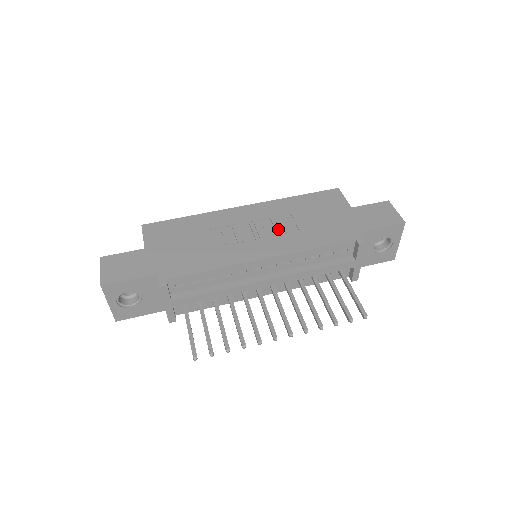
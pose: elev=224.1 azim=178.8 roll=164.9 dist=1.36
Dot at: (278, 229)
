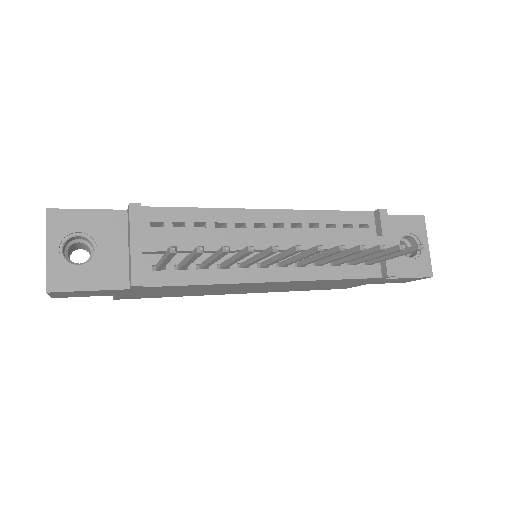
Dot at: occluded
